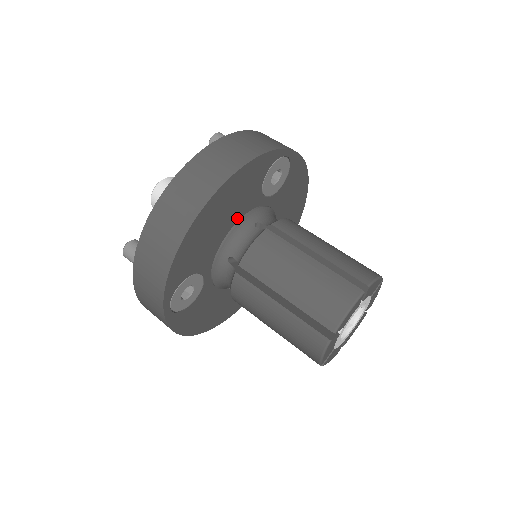
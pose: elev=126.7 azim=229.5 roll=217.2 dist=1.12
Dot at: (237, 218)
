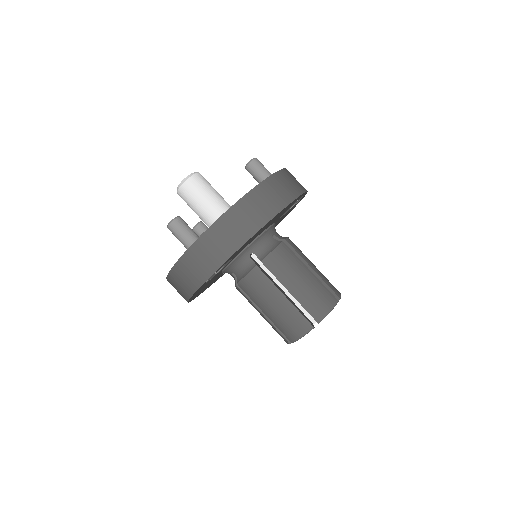
Dot at: (267, 228)
